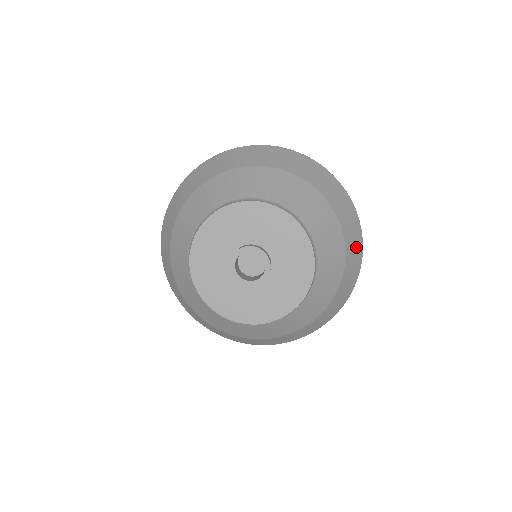
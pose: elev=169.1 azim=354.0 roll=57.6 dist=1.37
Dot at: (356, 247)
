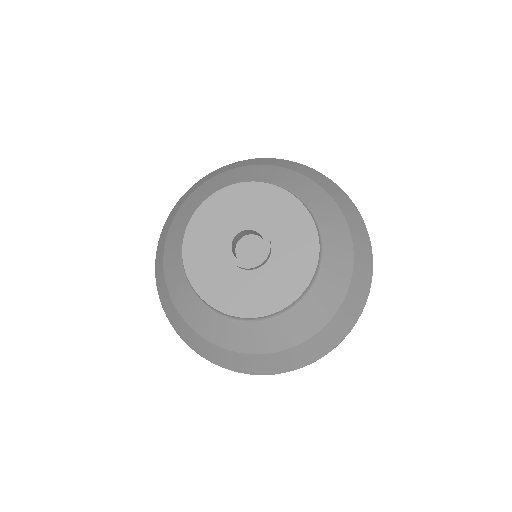
Dot at: (310, 172)
